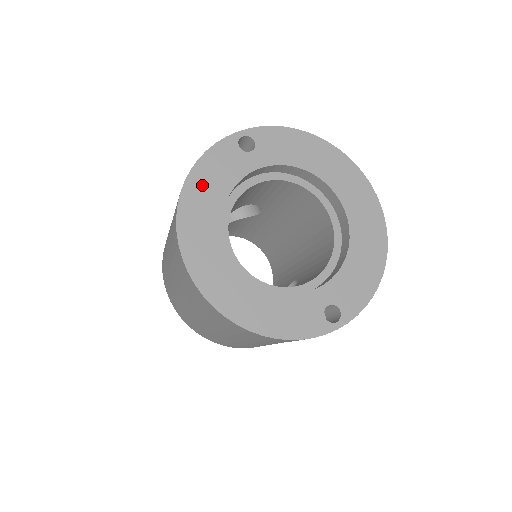
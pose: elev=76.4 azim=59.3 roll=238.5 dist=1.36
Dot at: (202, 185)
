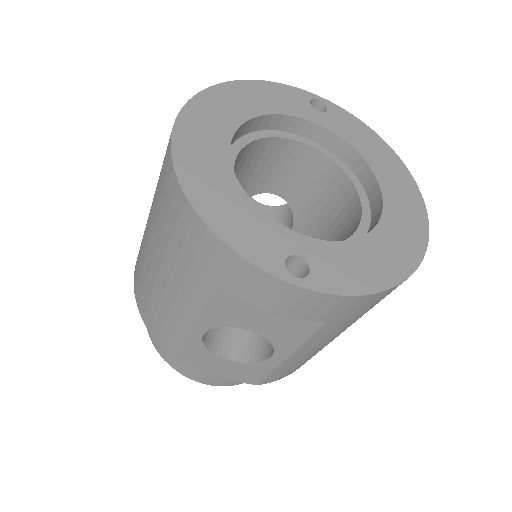
Dot at: (252, 92)
